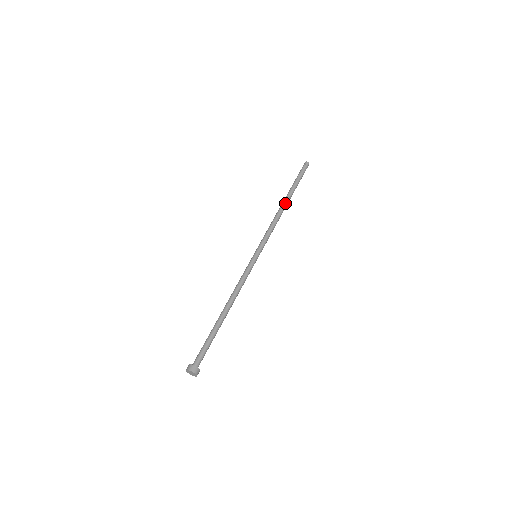
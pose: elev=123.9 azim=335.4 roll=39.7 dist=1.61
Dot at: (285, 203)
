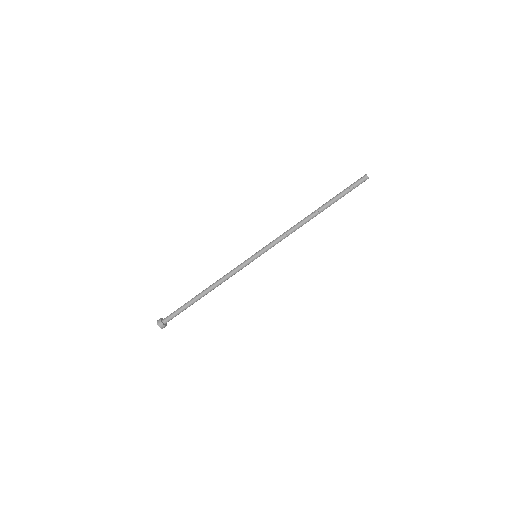
Dot at: (313, 216)
